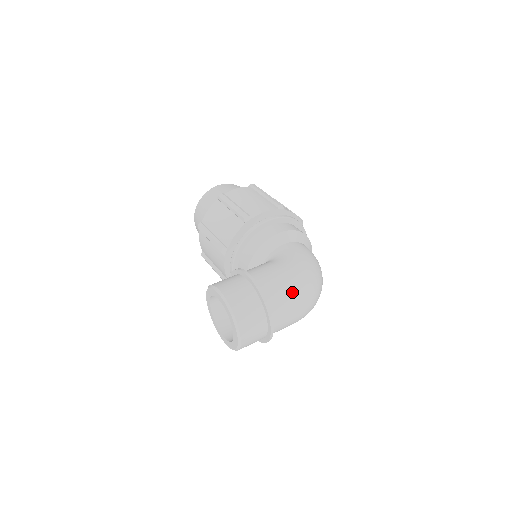
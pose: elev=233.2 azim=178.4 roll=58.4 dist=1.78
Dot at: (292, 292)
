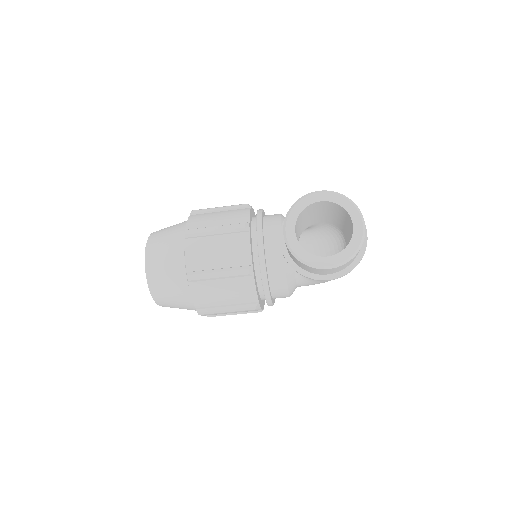
Dot at: occluded
